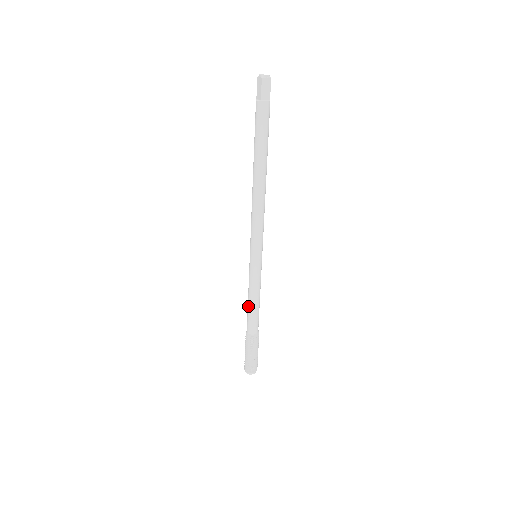
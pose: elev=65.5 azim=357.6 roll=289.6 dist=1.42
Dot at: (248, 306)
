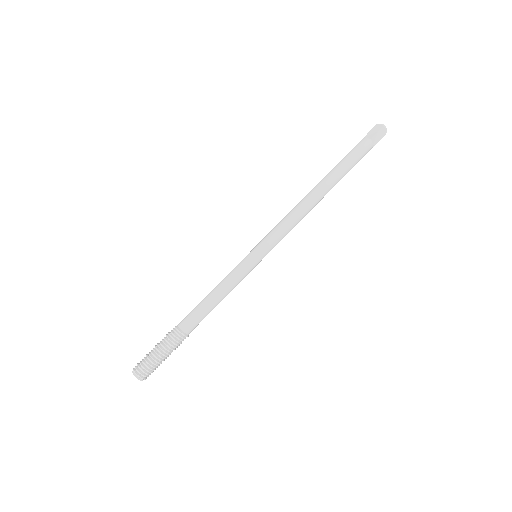
Dot at: (206, 298)
